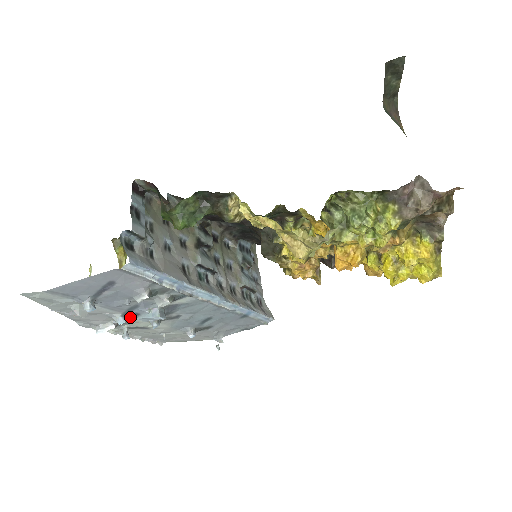
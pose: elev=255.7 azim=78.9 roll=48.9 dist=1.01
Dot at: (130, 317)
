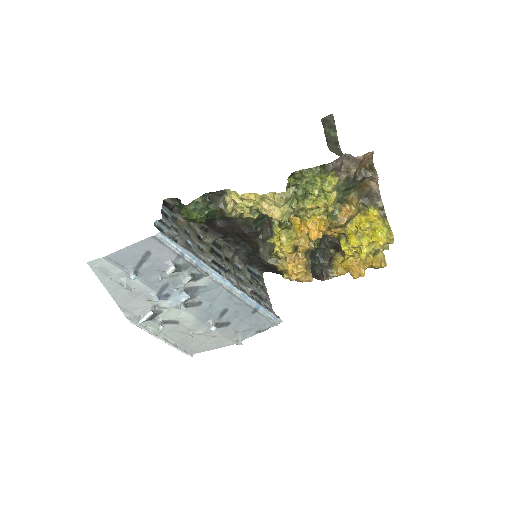
Dot at: (163, 299)
